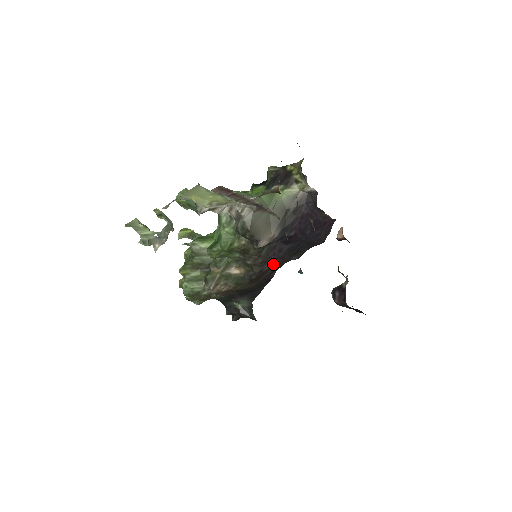
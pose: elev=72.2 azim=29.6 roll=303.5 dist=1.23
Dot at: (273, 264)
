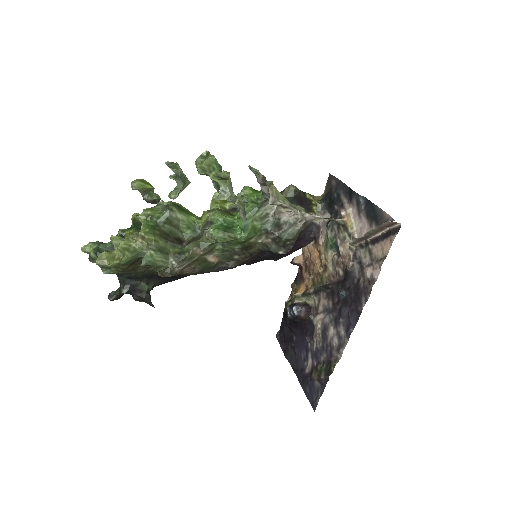
Dot at: (242, 264)
